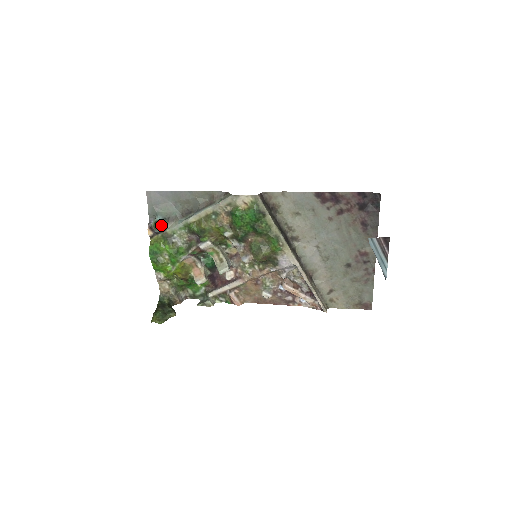
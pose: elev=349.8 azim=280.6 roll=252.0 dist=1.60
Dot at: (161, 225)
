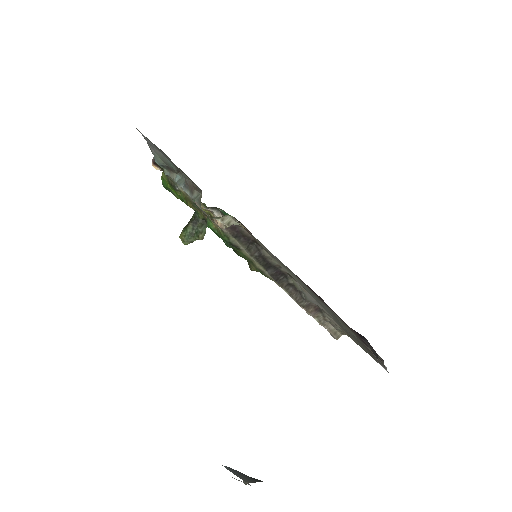
Dot at: (162, 168)
